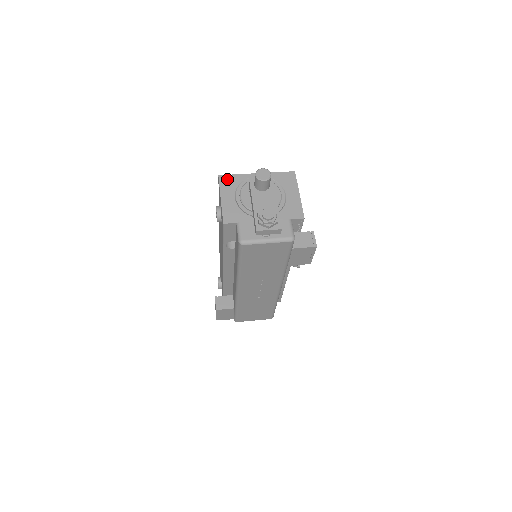
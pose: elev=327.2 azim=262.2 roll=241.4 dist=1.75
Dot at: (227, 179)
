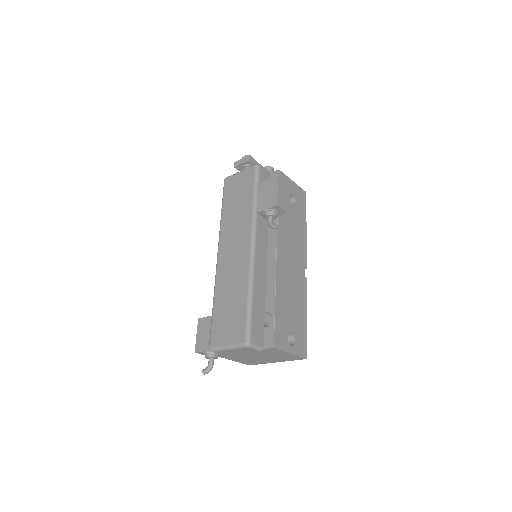
Dot at: occluded
